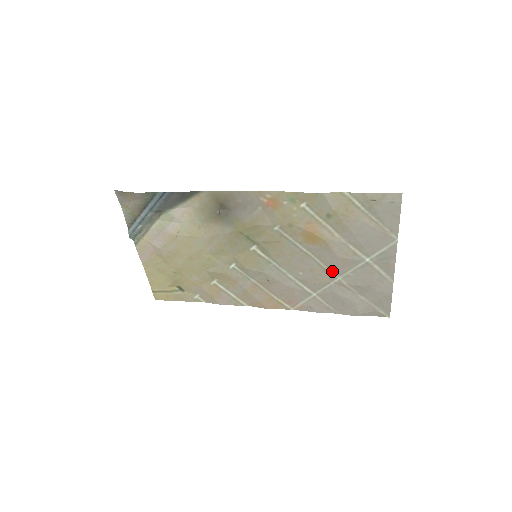
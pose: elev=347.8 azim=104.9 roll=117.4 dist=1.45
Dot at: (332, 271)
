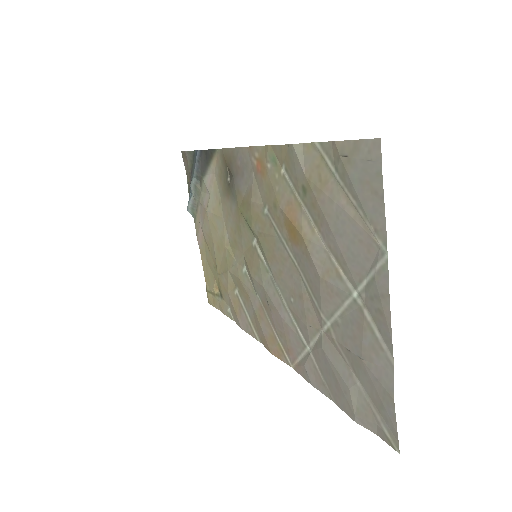
Dot at: (319, 306)
